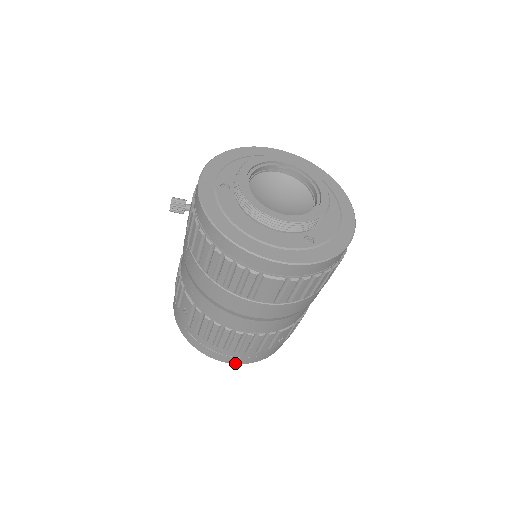
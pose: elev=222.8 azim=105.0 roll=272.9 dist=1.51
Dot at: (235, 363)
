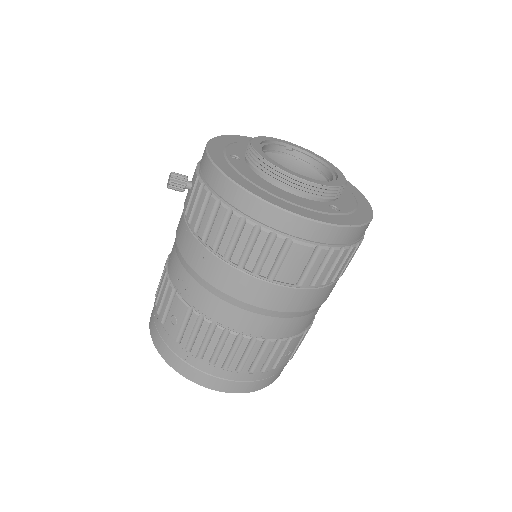
Dot at: (232, 392)
